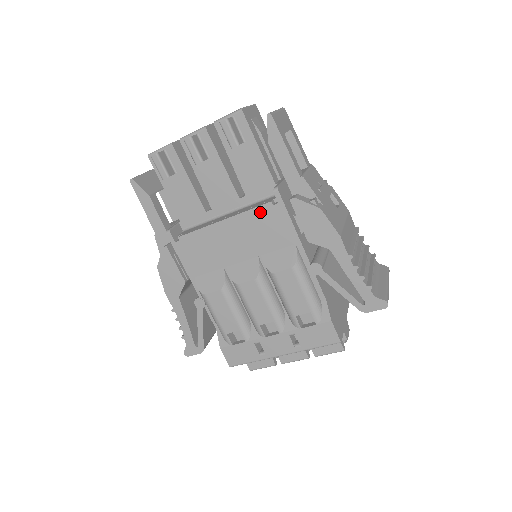
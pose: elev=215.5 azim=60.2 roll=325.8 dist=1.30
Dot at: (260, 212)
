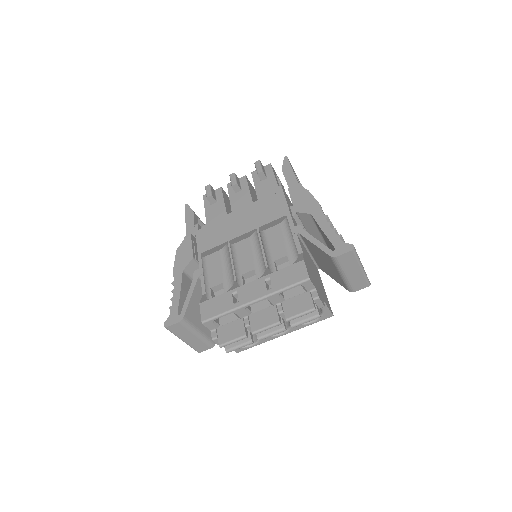
Dot at: (266, 200)
